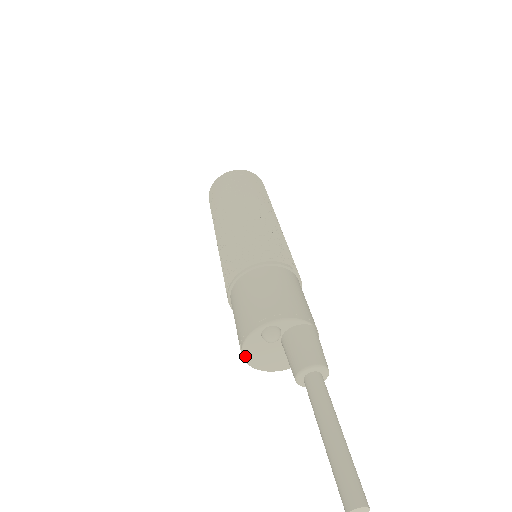
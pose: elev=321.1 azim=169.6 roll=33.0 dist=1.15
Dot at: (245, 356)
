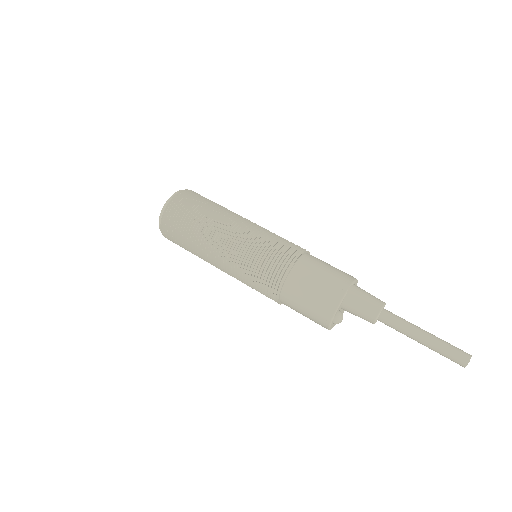
Dot at: occluded
